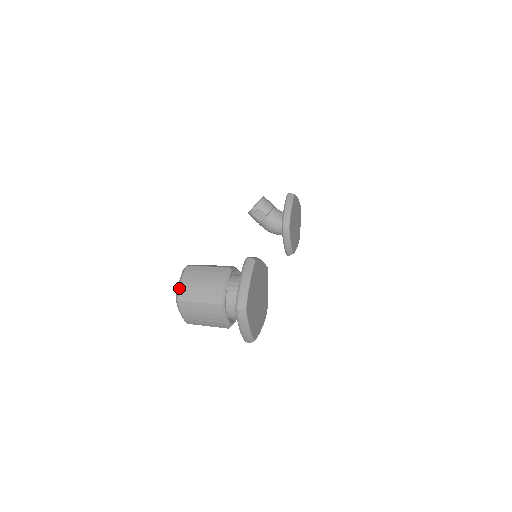
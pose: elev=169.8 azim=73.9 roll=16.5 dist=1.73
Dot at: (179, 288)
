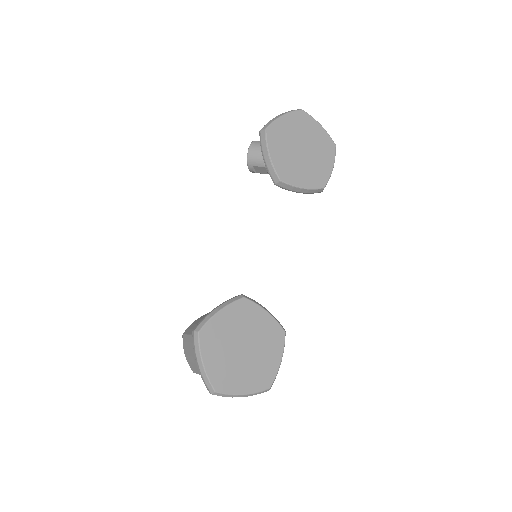
Dot at: occluded
